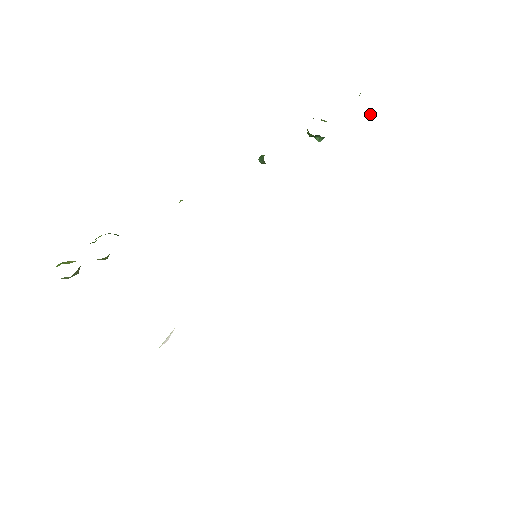
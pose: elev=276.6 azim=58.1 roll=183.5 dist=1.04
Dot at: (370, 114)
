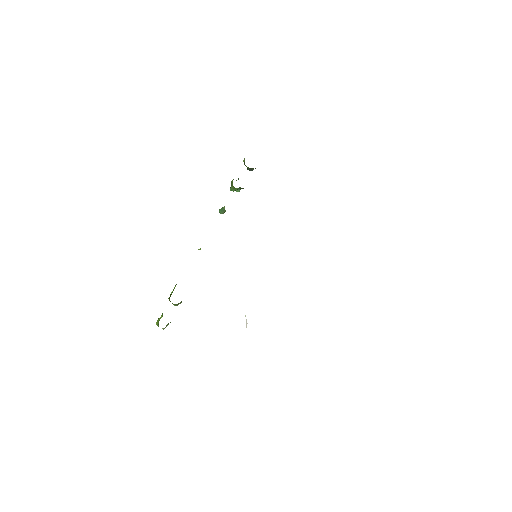
Dot at: (252, 170)
